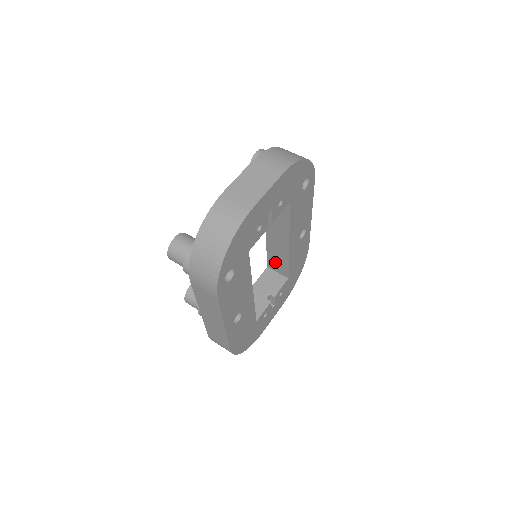
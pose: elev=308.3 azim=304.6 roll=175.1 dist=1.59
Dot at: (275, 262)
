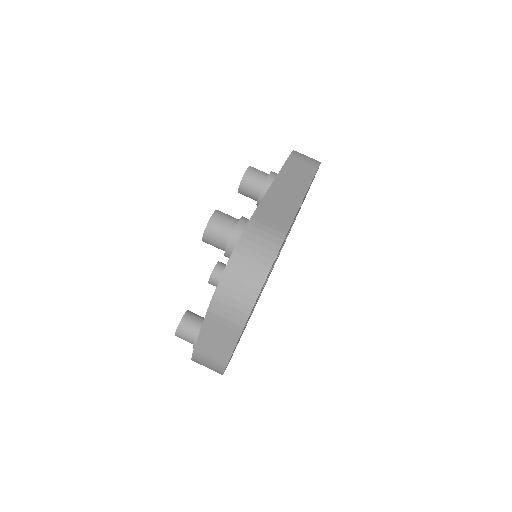
Dot at: occluded
